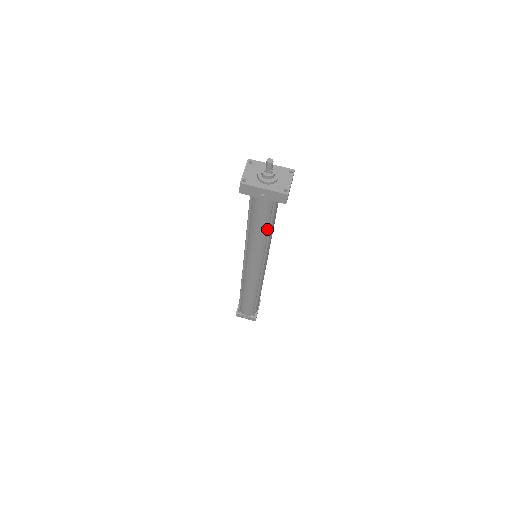
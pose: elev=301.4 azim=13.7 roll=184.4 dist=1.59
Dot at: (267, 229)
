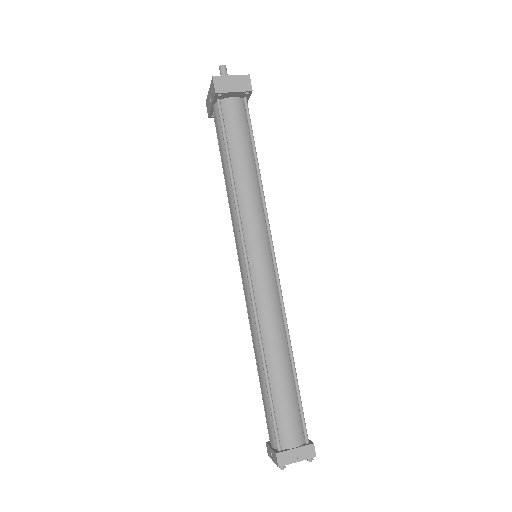
Dot at: (229, 163)
